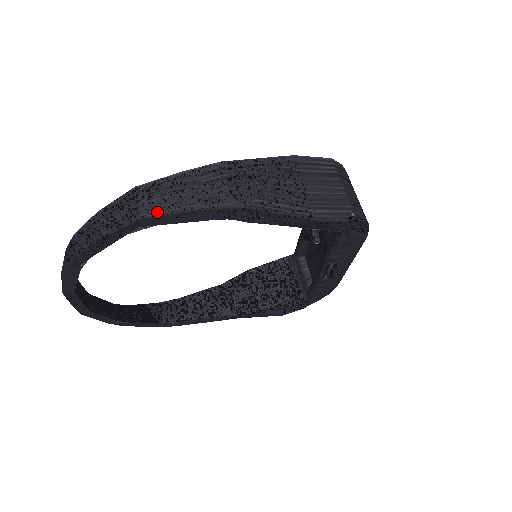
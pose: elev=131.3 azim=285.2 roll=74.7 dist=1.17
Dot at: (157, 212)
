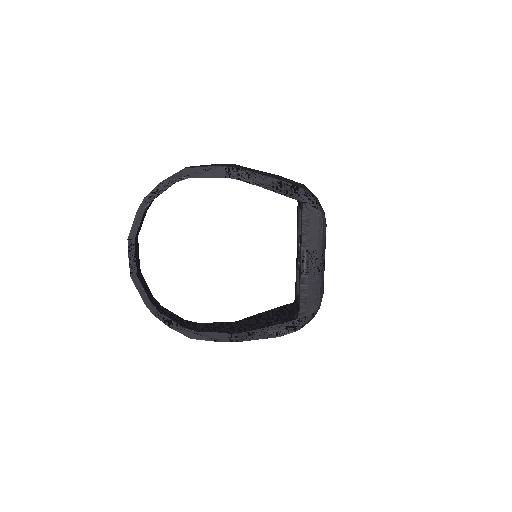
Dot at: (193, 167)
